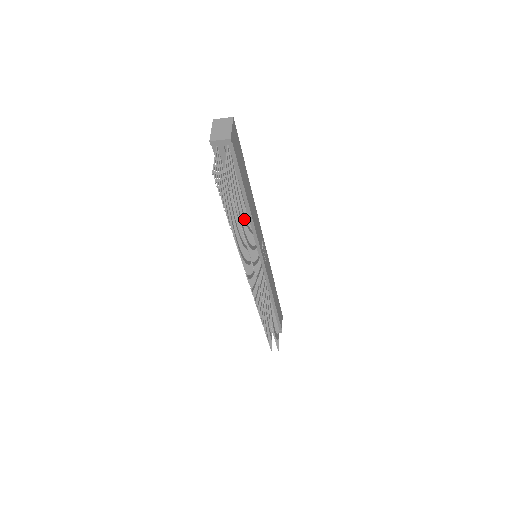
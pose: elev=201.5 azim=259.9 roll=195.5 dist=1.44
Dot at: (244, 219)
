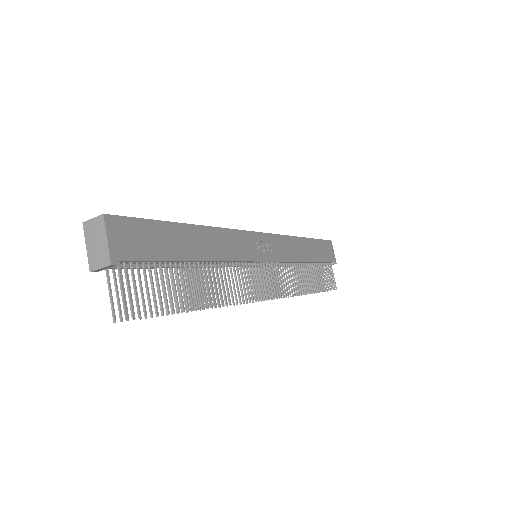
Dot at: occluded
